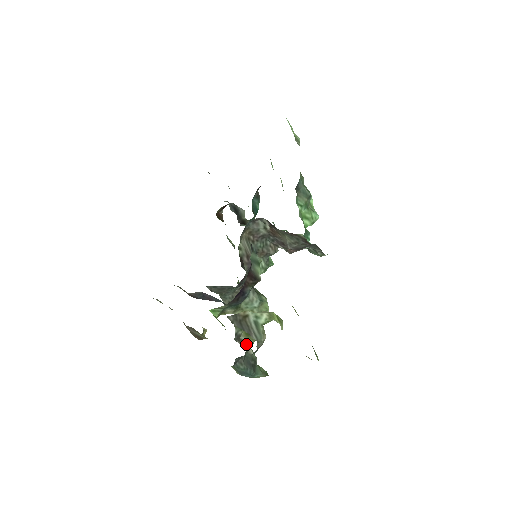
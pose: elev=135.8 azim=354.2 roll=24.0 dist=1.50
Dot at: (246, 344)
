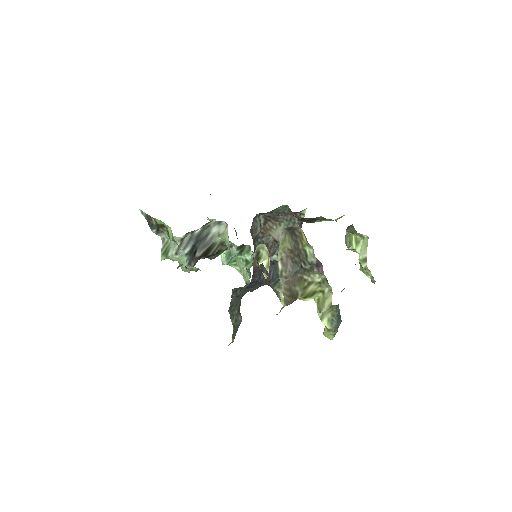
Dot at: occluded
